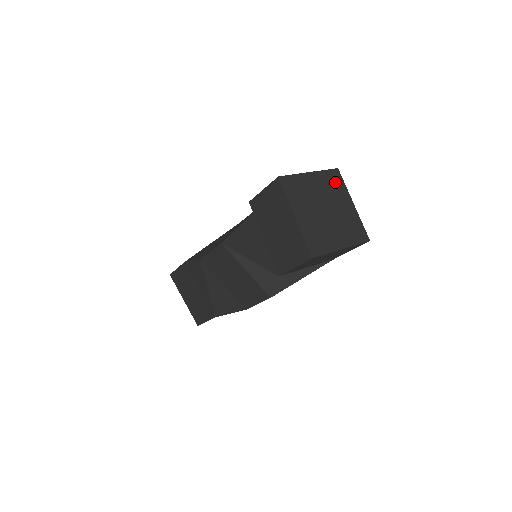
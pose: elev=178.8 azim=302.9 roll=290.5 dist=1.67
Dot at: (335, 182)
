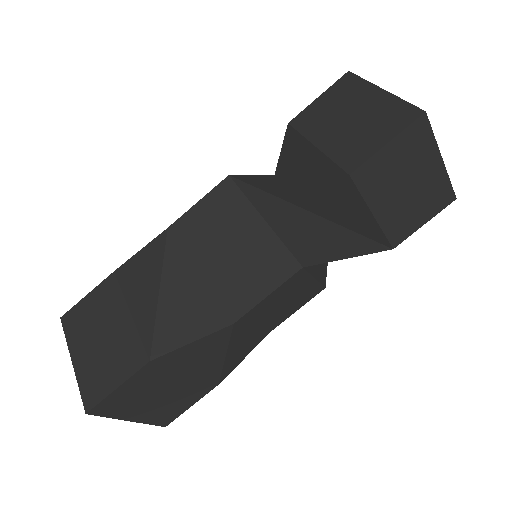
Dot at: occluded
